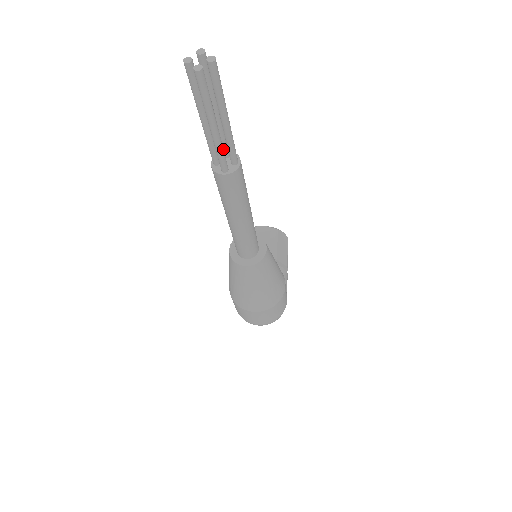
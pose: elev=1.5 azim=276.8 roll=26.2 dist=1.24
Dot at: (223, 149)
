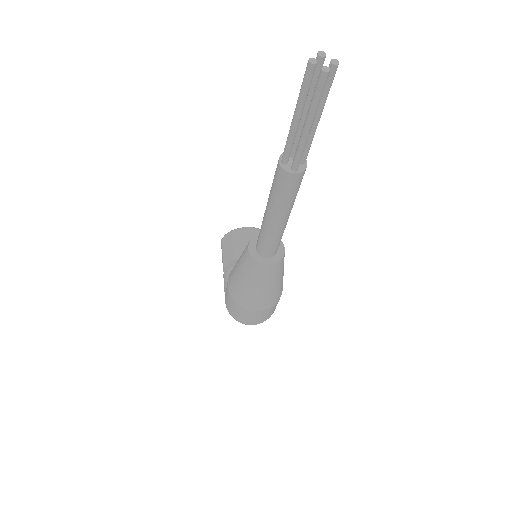
Dot at: (304, 148)
